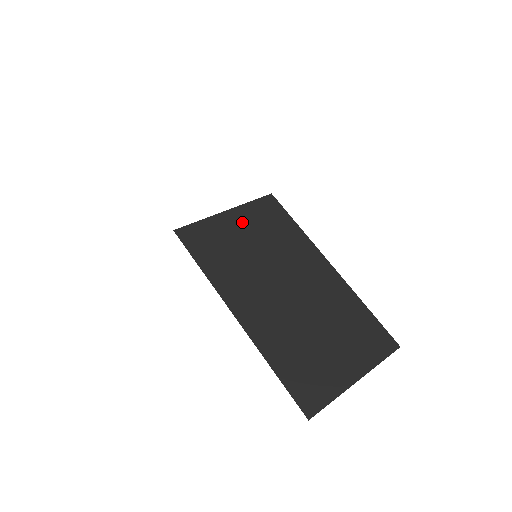
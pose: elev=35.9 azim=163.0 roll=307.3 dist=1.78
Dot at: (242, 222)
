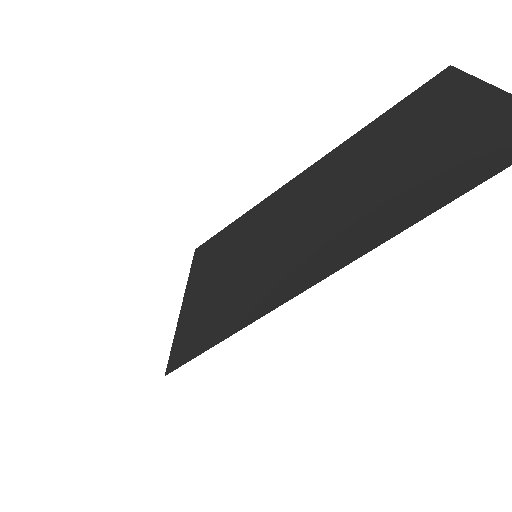
Dot at: (206, 279)
